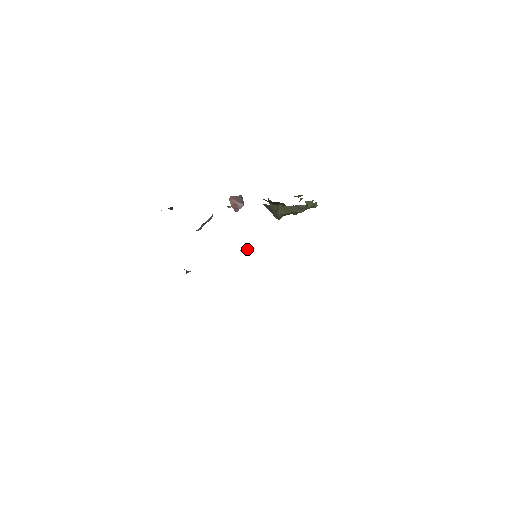
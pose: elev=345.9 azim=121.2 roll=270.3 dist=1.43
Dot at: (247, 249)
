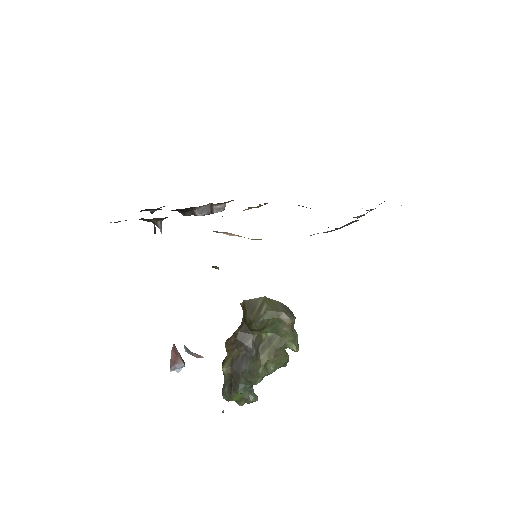
Dot at: (194, 353)
